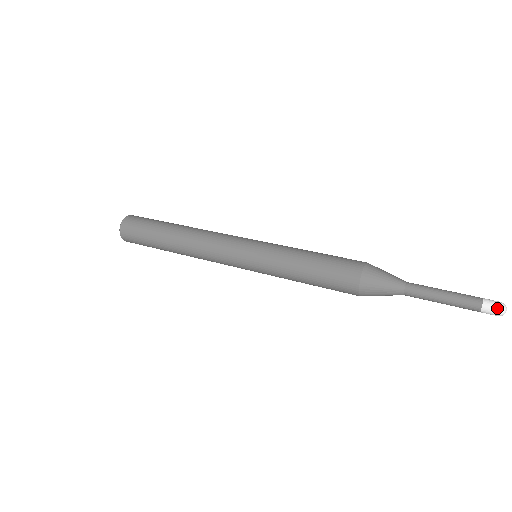
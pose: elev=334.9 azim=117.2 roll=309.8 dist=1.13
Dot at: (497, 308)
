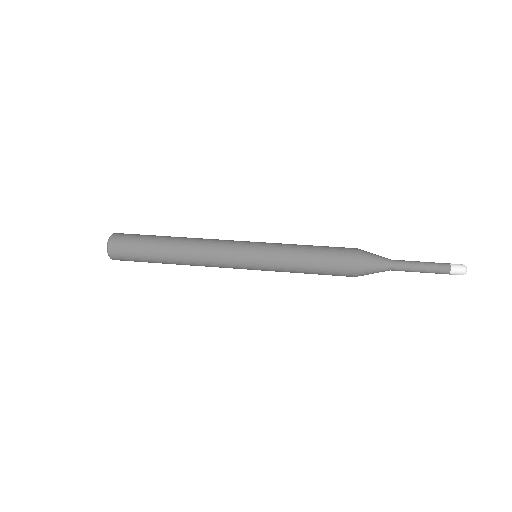
Dot at: (460, 274)
